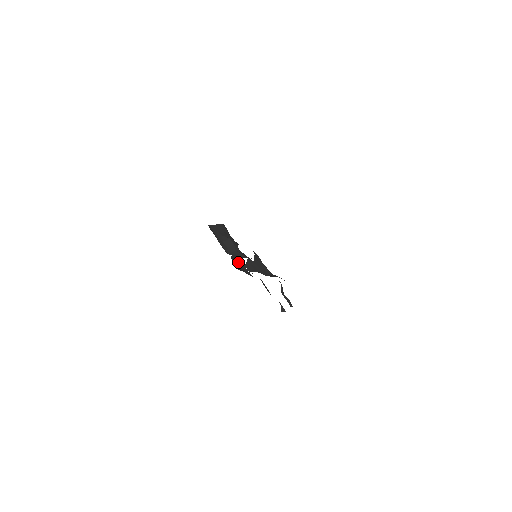
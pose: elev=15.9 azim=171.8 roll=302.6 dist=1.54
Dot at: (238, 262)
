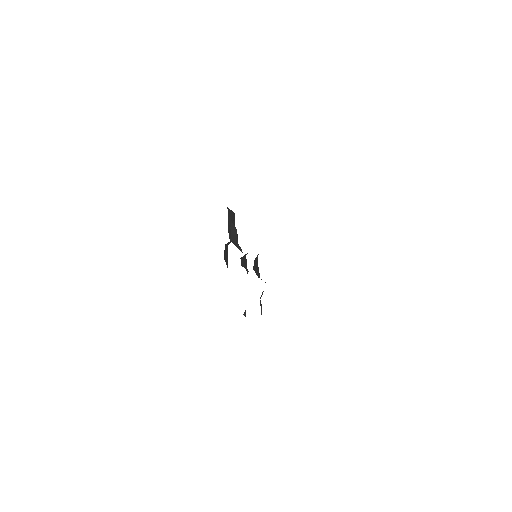
Dot at: (225, 252)
